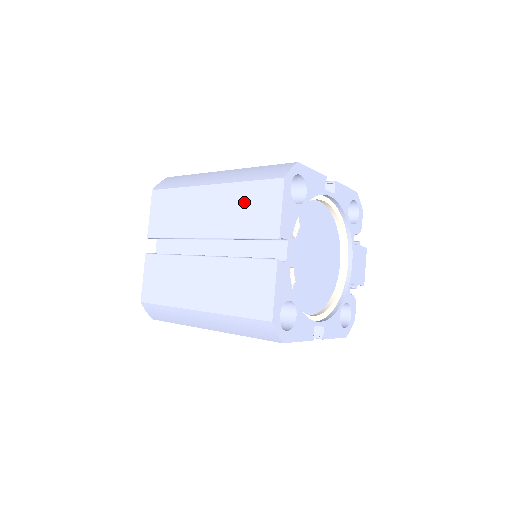
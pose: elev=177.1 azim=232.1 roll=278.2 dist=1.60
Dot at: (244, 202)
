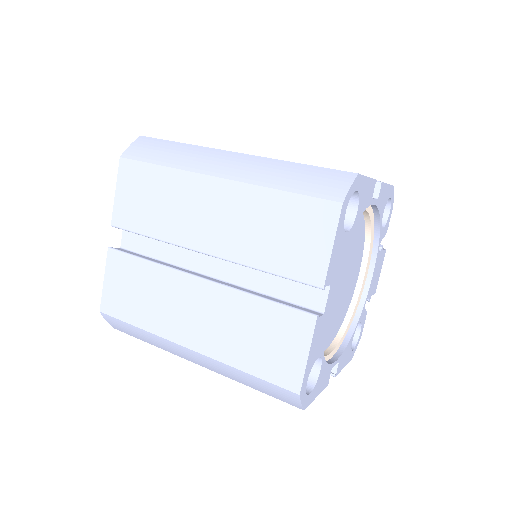
Dot at: (272, 220)
